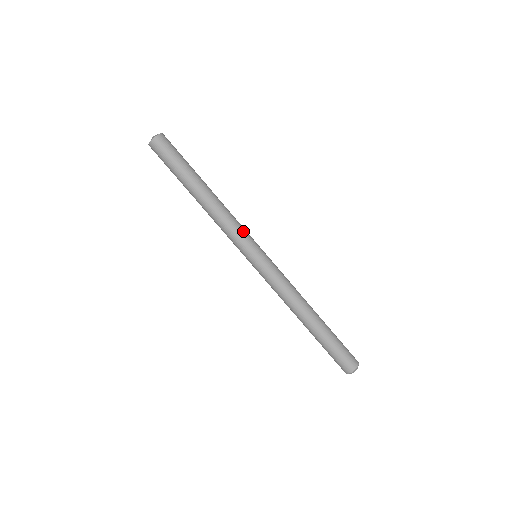
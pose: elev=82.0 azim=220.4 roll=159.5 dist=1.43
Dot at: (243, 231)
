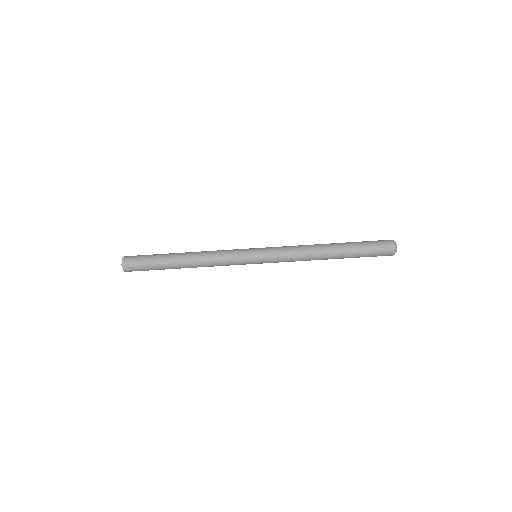
Dot at: (231, 250)
